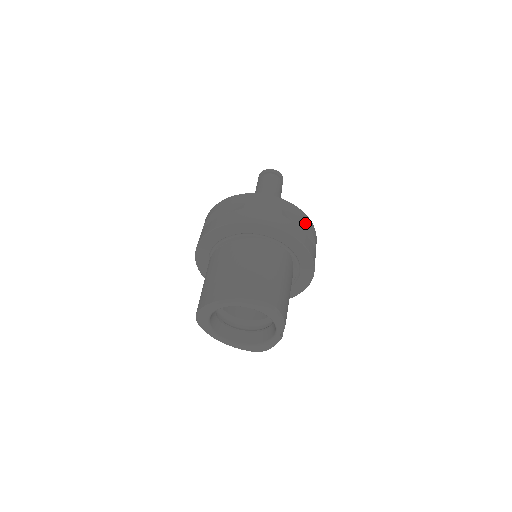
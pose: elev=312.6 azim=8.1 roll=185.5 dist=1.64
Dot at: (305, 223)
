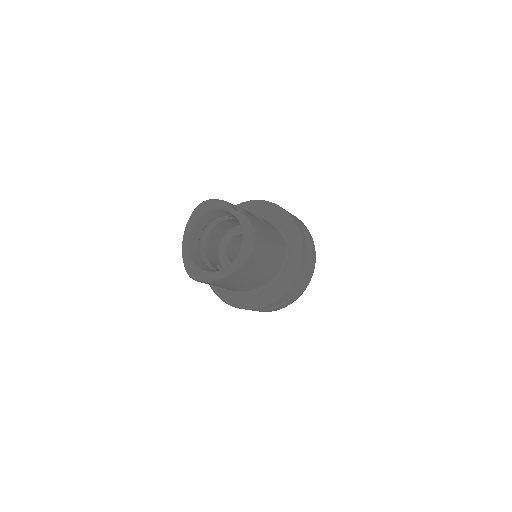
Dot at: occluded
